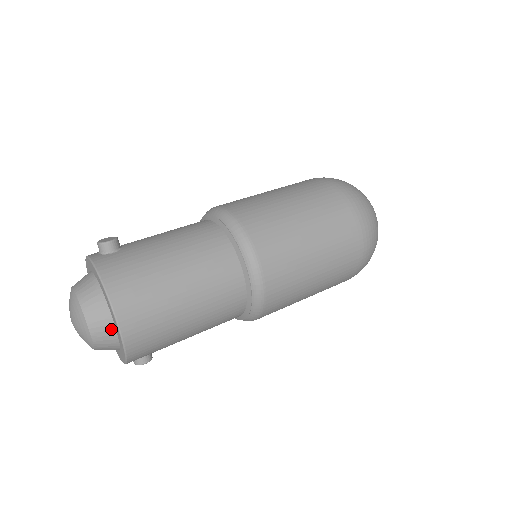
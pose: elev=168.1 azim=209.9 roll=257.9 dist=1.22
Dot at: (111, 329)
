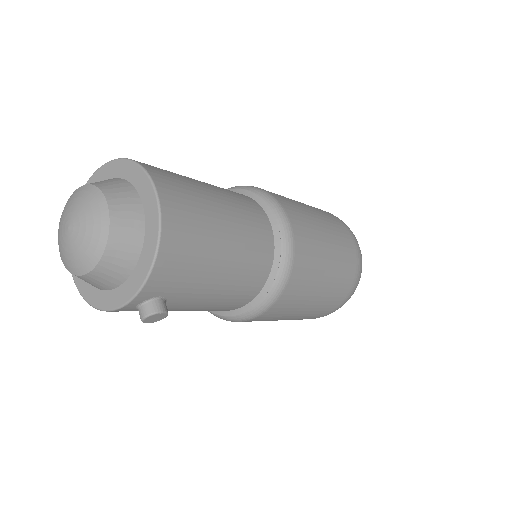
Dot at: (137, 210)
